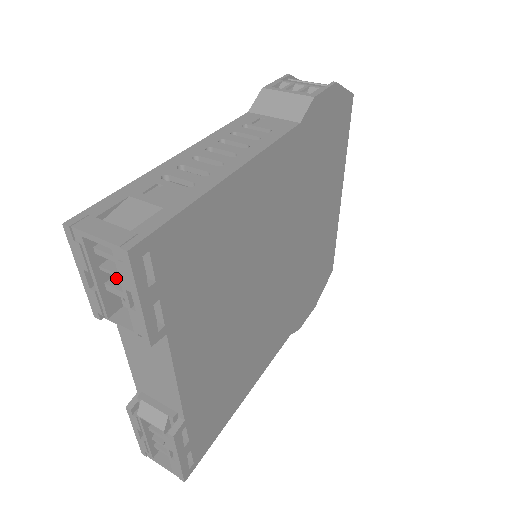
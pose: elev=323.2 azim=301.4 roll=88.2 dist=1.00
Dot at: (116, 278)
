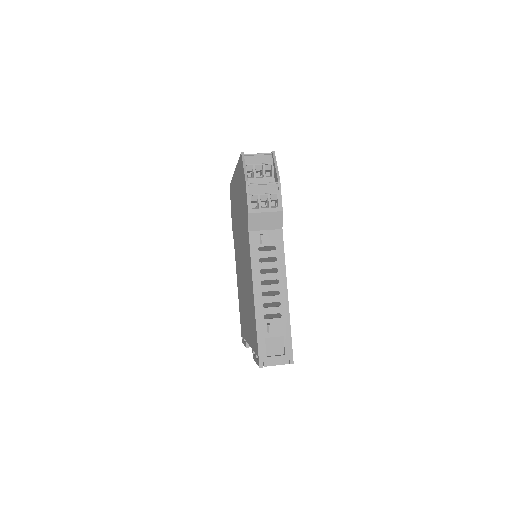
Dot at: occluded
